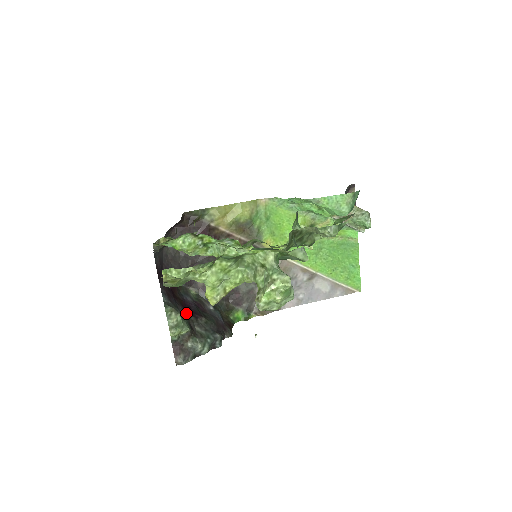
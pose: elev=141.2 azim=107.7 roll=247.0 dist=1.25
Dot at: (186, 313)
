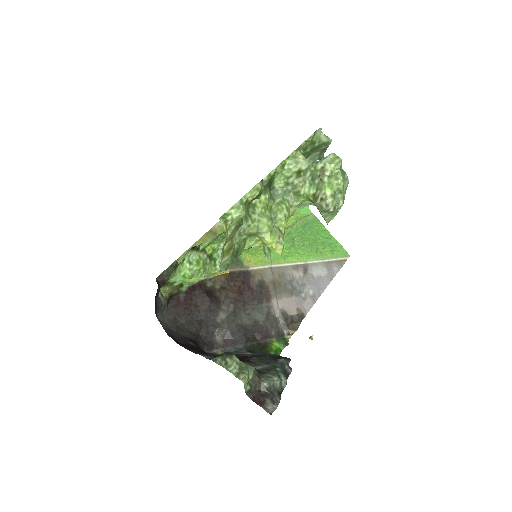
Dot at: occluded
